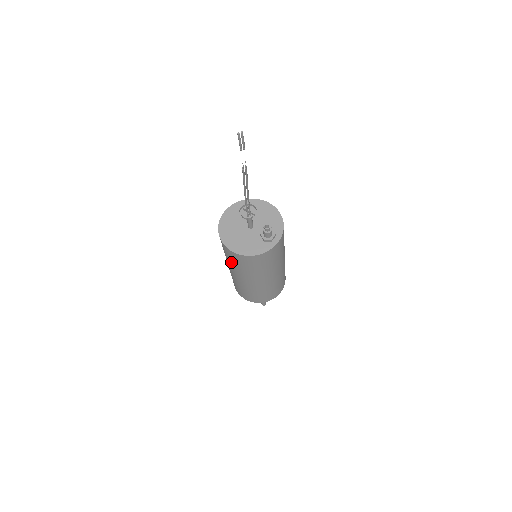
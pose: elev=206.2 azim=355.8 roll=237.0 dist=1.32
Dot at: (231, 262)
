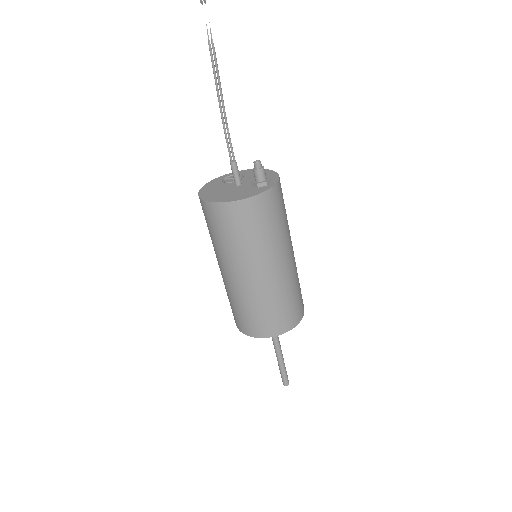
Dot at: (222, 240)
